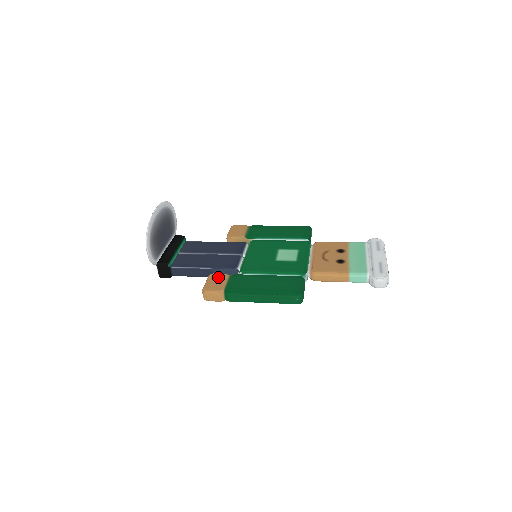
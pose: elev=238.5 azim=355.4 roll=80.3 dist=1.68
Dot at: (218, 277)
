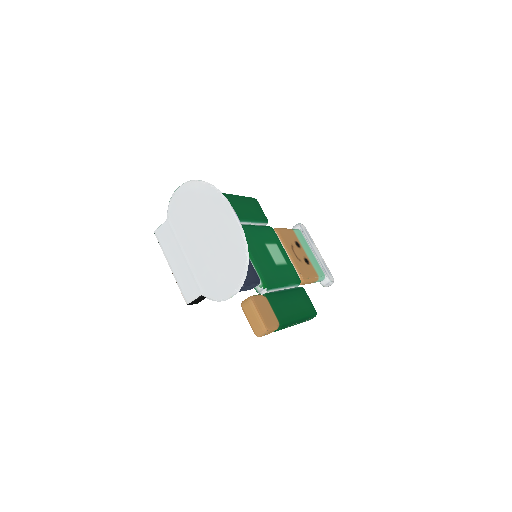
Dot at: (262, 303)
